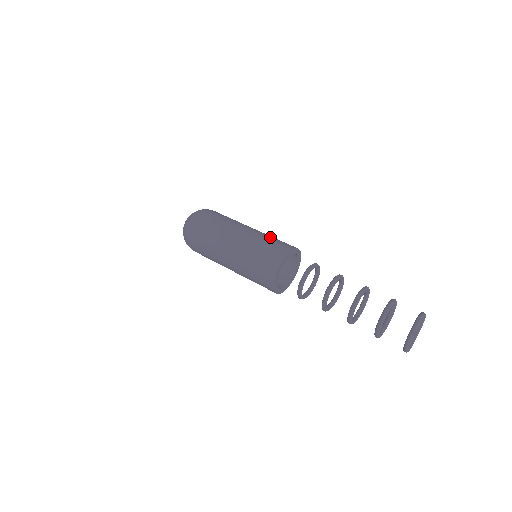
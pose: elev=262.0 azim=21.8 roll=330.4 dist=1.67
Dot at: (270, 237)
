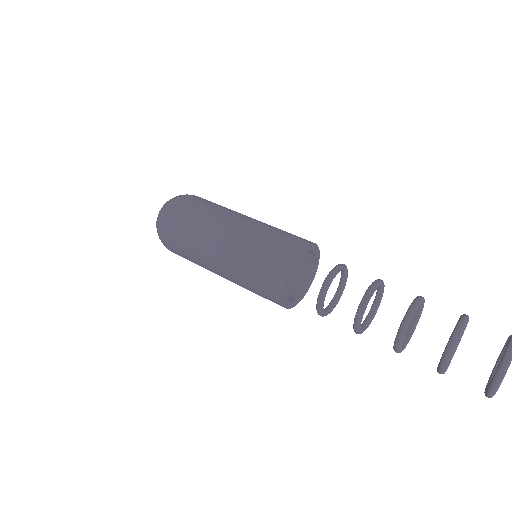
Dot at: occluded
